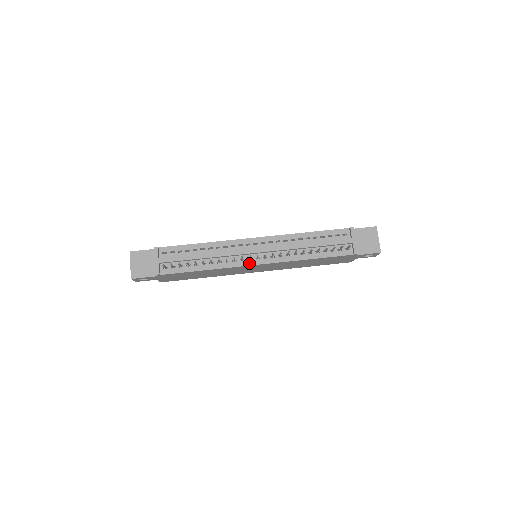
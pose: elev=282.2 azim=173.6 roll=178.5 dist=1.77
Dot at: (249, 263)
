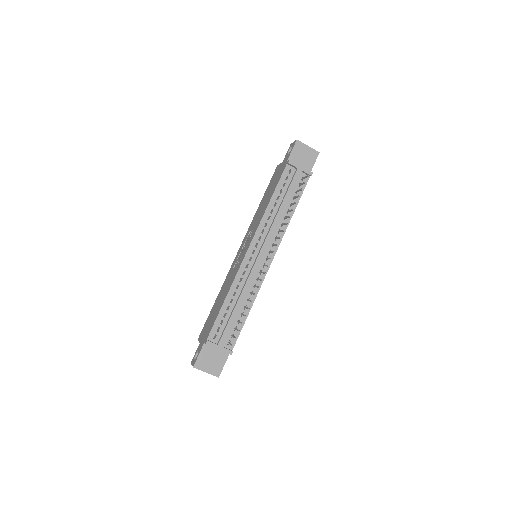
Dot at: (266, 268)
